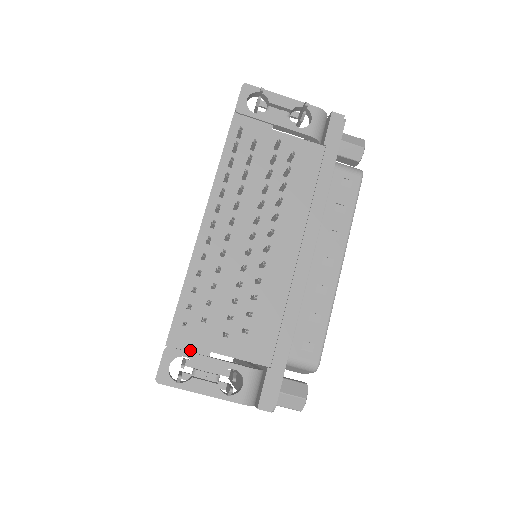
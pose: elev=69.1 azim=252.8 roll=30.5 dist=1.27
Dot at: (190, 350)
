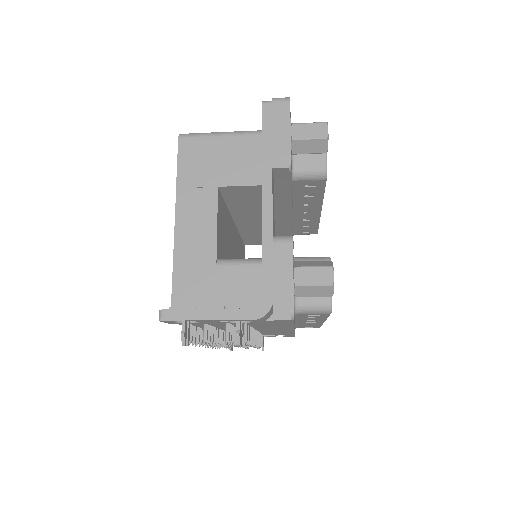
Dot at: occluded
